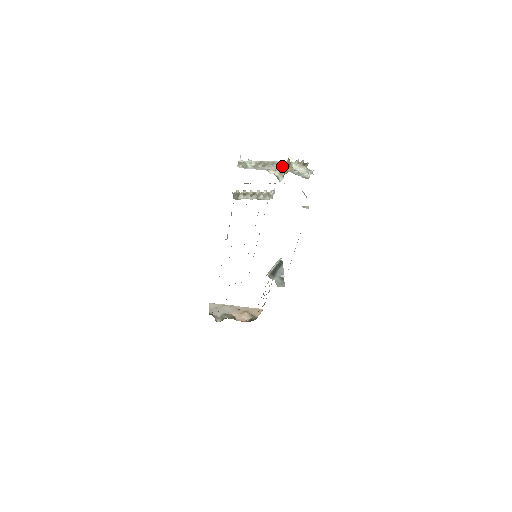
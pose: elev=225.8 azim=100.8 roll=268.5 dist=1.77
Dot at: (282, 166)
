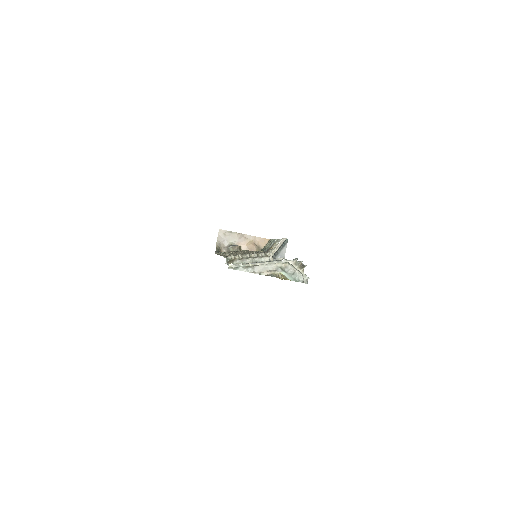
Dot at: (278, 262)
